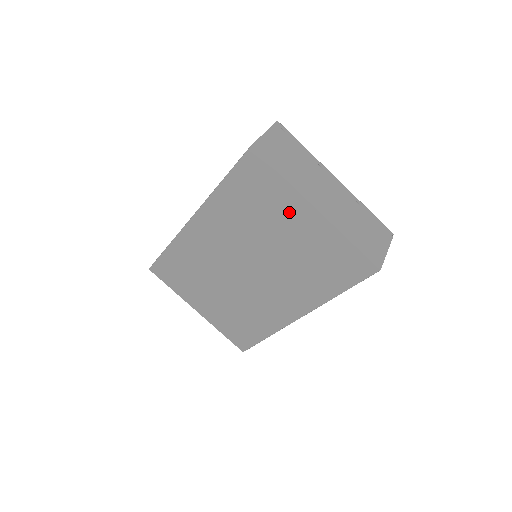
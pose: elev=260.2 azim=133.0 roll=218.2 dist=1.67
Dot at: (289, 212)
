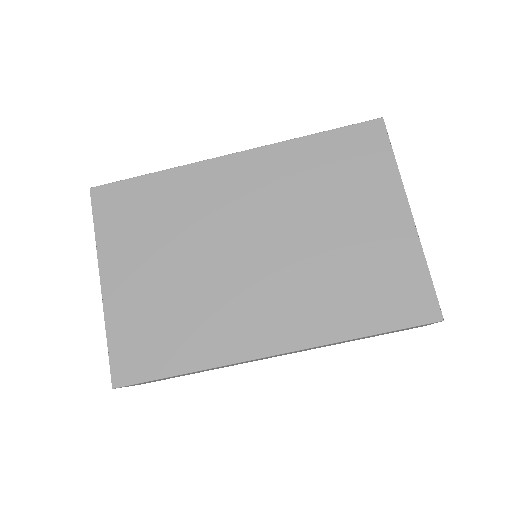
Dot at: (375, 201)
